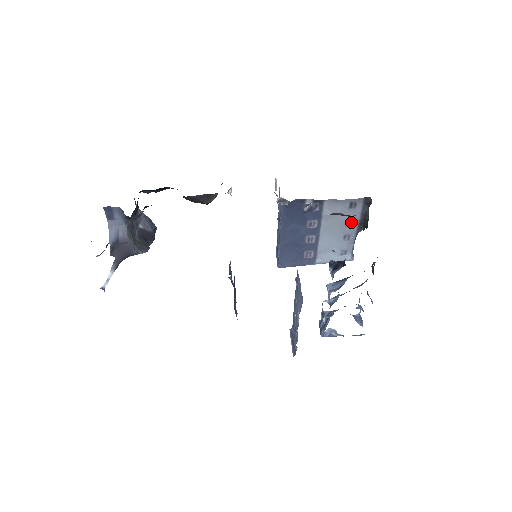
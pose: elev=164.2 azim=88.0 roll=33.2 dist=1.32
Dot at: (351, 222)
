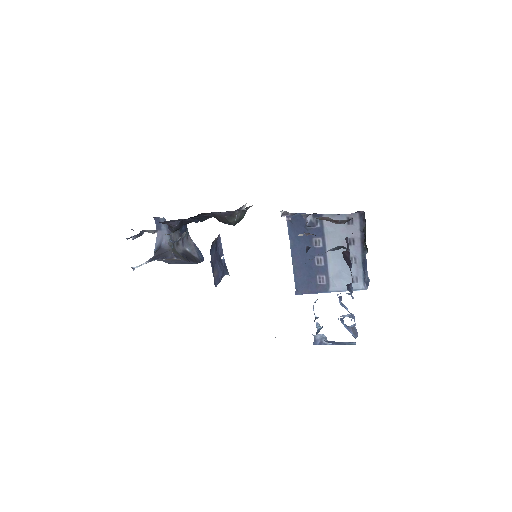
Dot at: (353, 241)
